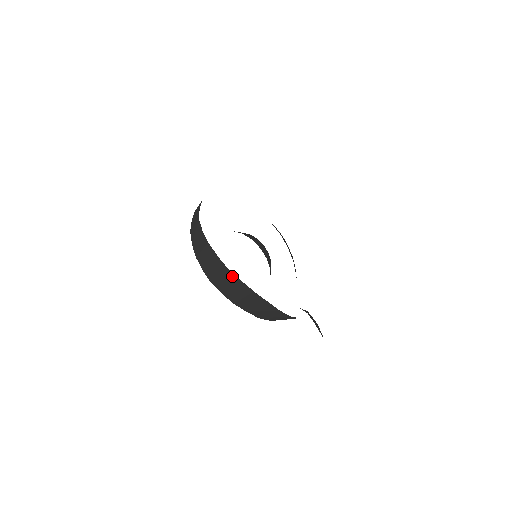
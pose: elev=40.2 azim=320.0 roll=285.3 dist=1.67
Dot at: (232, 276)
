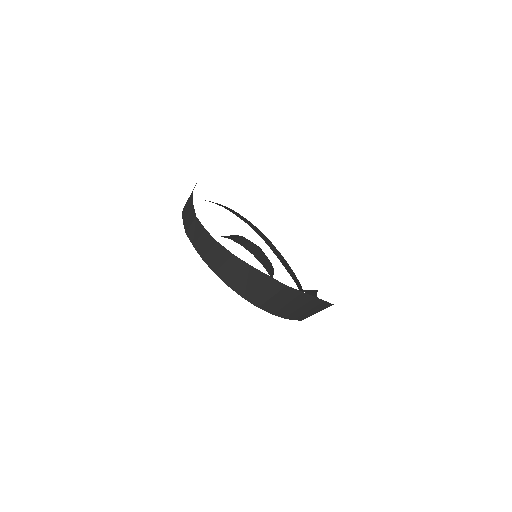
Dot at: (290, 291)
